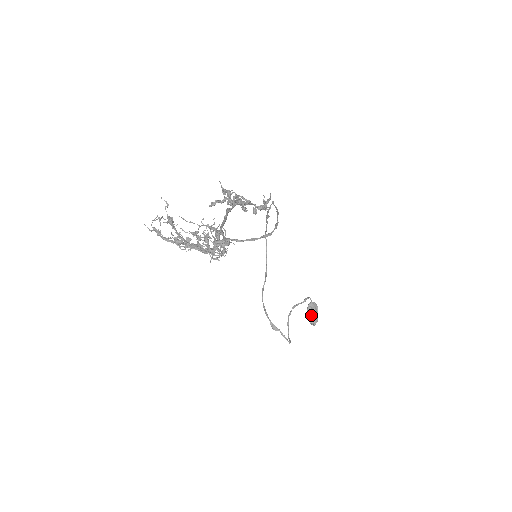
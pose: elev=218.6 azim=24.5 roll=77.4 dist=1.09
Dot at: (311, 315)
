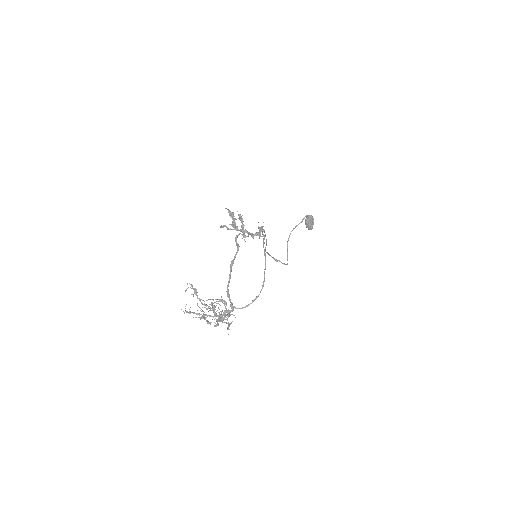
Dot at: (308, 225)
